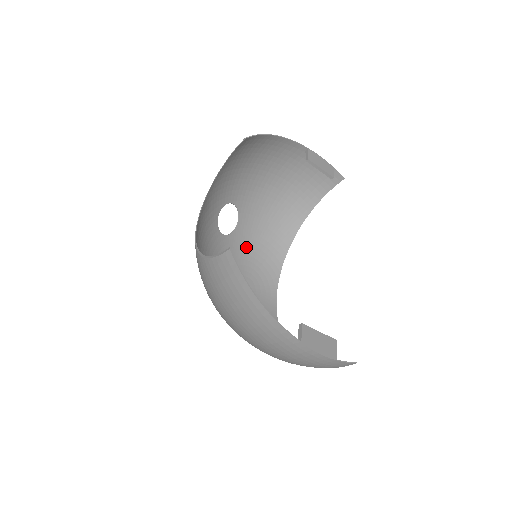
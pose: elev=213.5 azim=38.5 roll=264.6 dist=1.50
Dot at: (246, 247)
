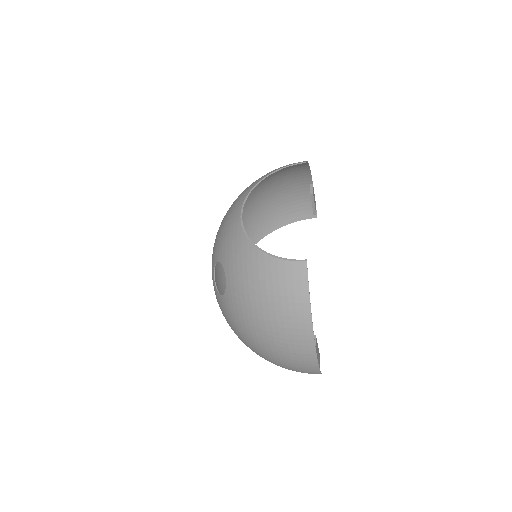
Dot at: occluded
